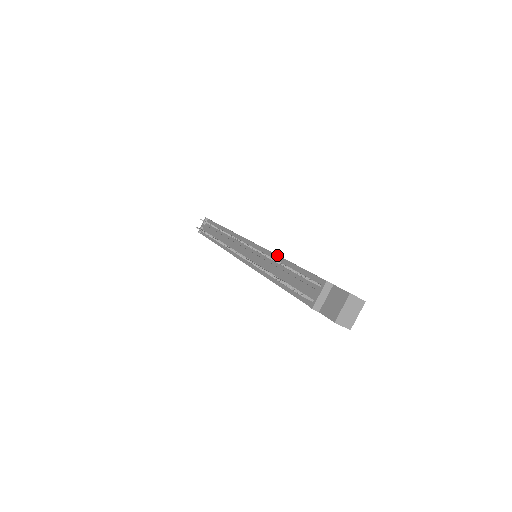
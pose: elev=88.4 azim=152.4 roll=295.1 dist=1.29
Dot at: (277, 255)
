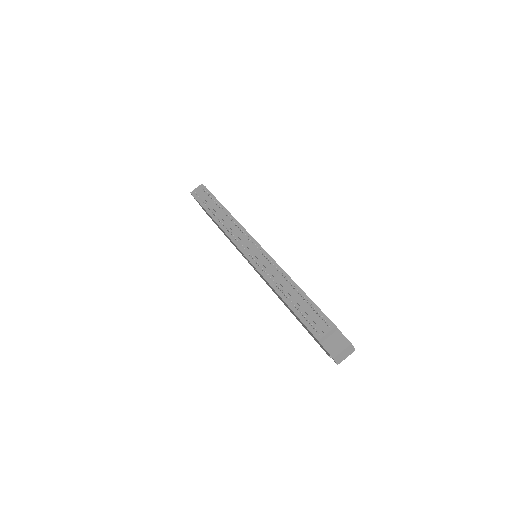
Dot at: (288, 275)
